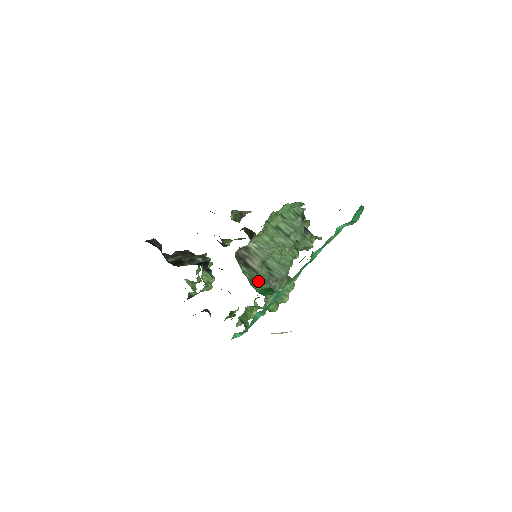
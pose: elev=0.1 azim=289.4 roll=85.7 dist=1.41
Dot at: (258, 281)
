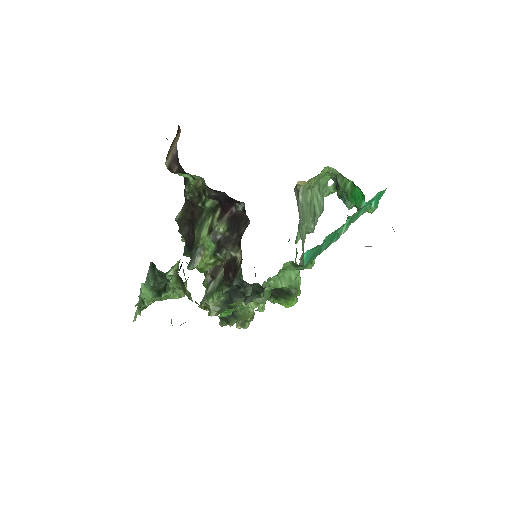
Dot at: occluded
